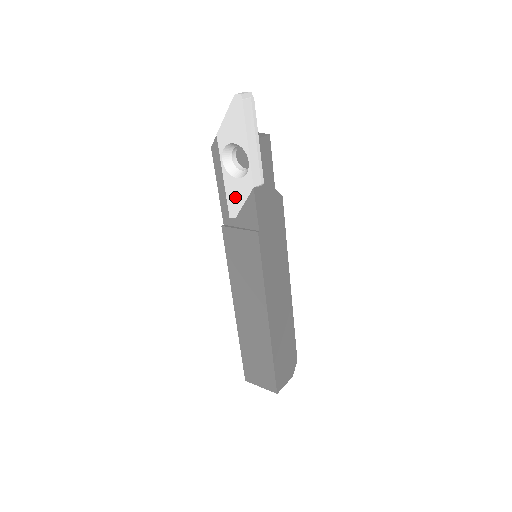
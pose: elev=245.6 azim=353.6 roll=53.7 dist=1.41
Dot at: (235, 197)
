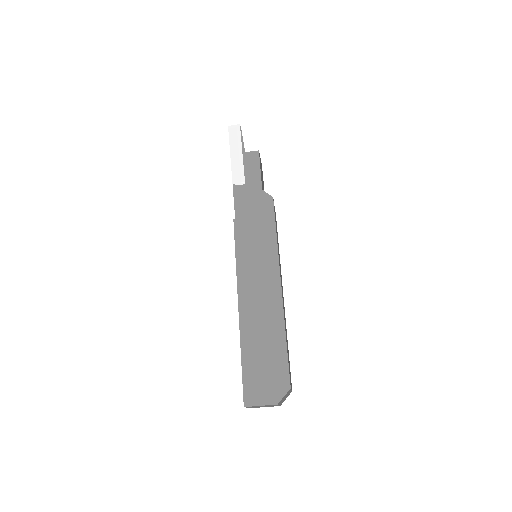
Dot at: occluded
